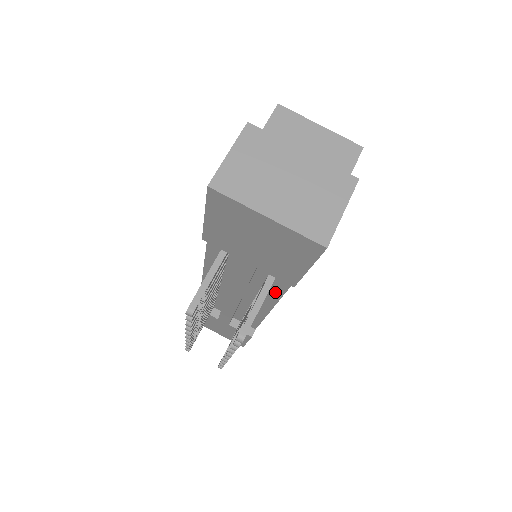
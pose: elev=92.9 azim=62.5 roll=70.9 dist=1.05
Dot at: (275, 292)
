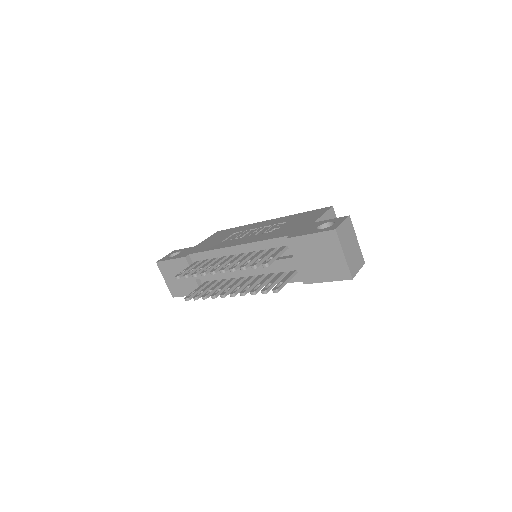
Dot at: occluded
